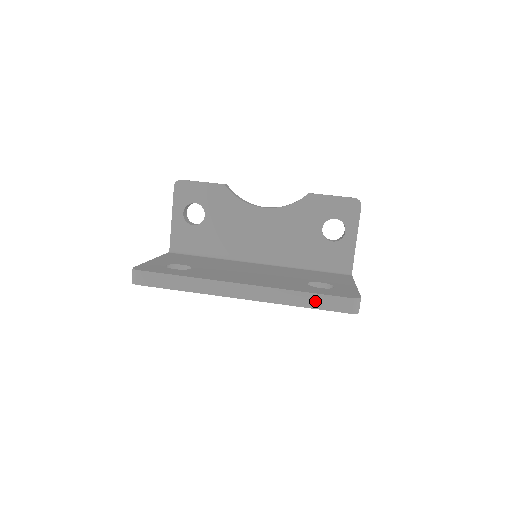
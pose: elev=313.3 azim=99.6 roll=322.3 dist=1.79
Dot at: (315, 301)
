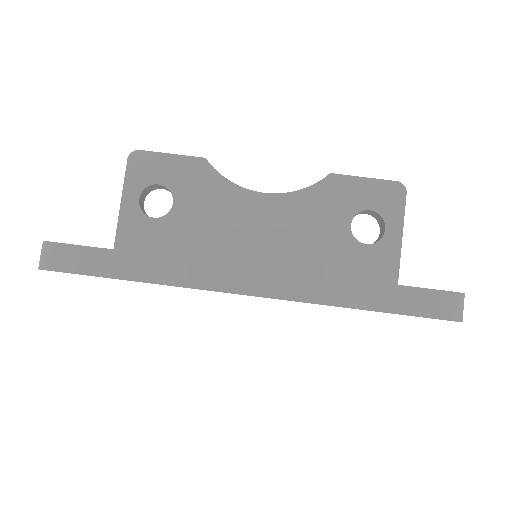
Dot at: (387, 298)
